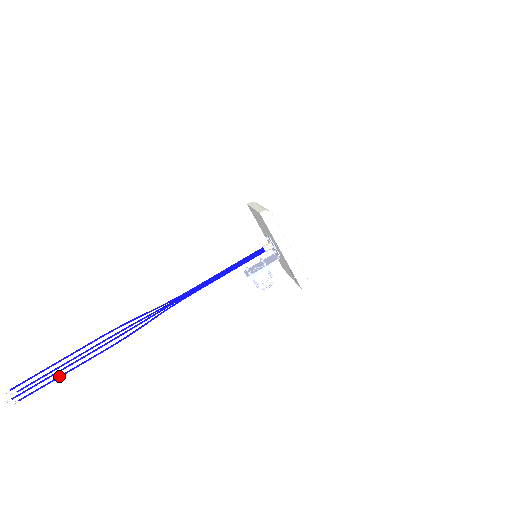
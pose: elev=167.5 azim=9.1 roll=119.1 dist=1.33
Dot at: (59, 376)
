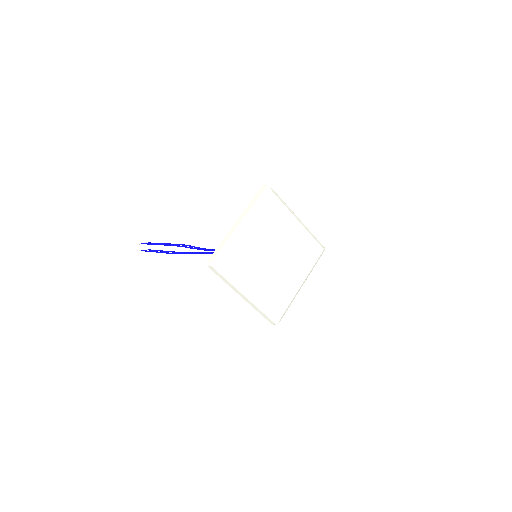
Dot at: (160, 251)
